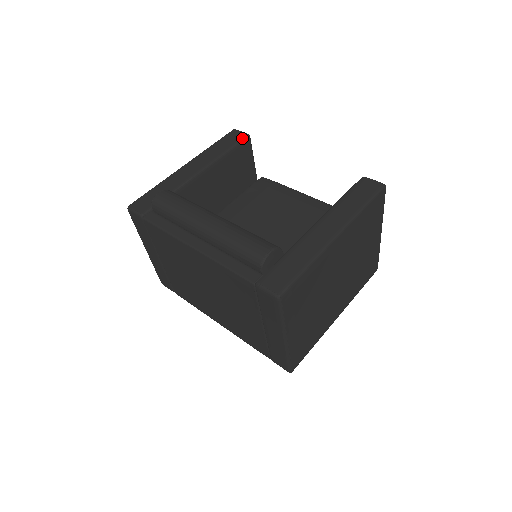
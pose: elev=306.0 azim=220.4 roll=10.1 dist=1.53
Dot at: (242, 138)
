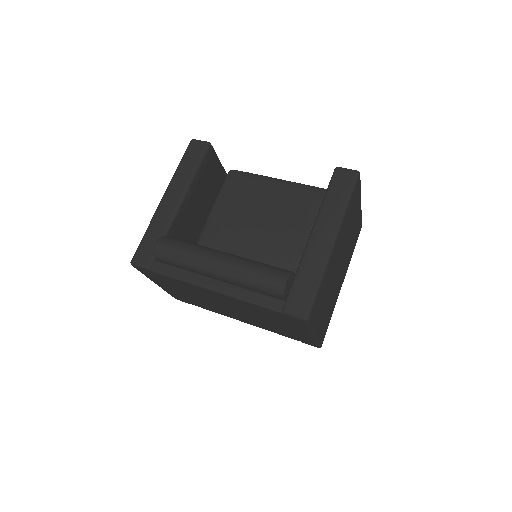
Dot at: (205, 149)
